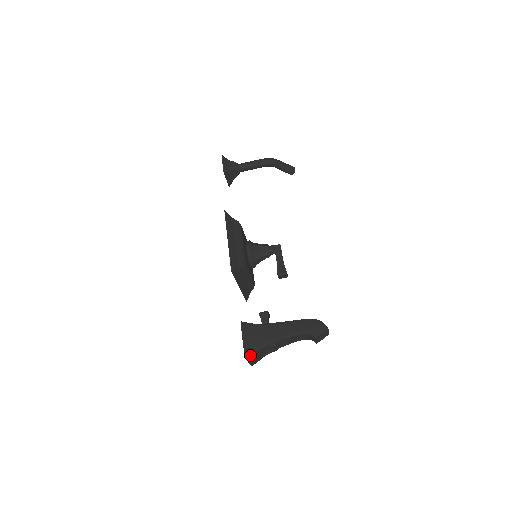
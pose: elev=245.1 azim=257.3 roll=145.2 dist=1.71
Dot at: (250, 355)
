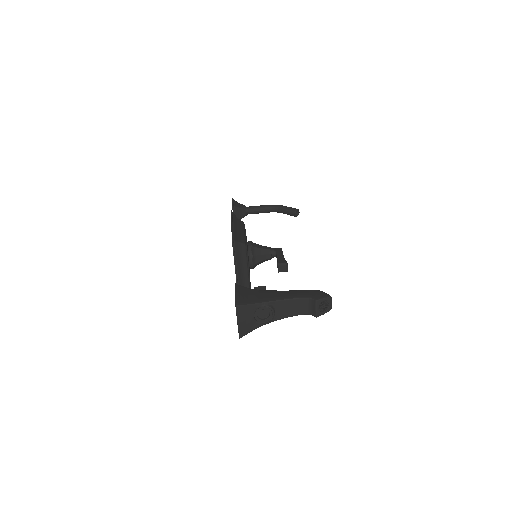
Dot at: (241, 308)
